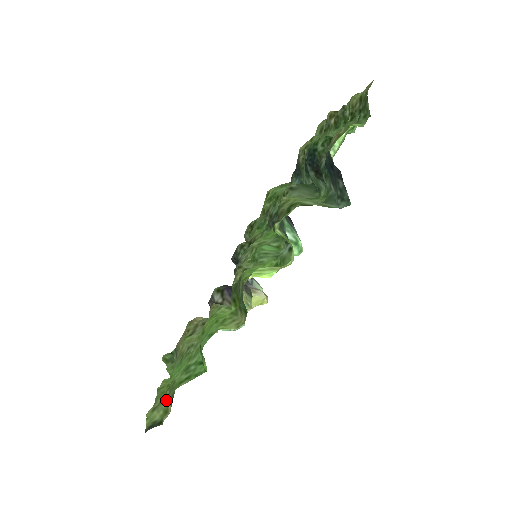
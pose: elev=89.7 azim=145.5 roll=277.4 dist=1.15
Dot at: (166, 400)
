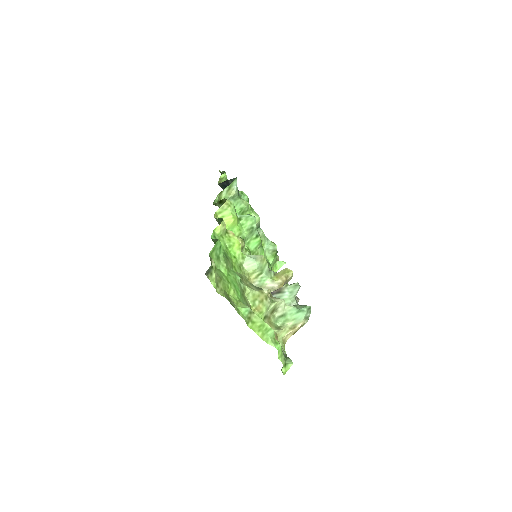
Dot at: occluded
